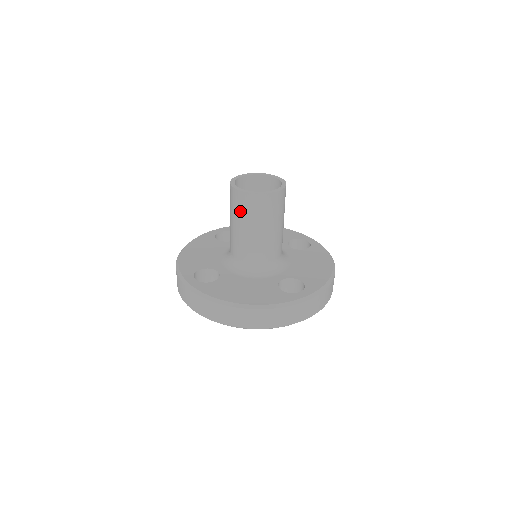
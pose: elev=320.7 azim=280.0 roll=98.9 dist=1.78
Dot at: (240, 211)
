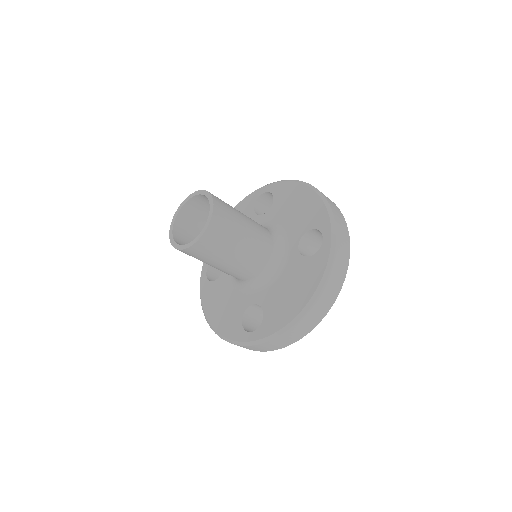
Dot at: occluded
